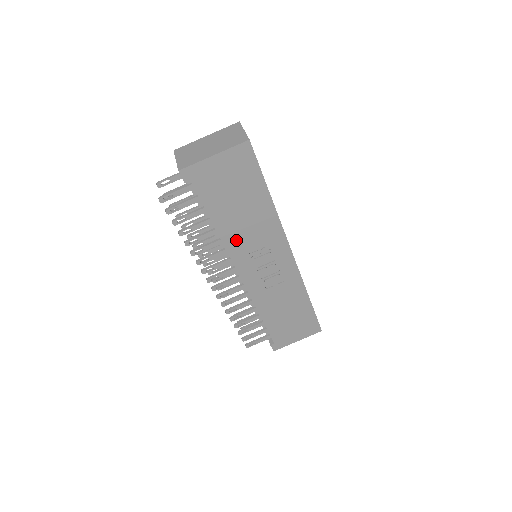
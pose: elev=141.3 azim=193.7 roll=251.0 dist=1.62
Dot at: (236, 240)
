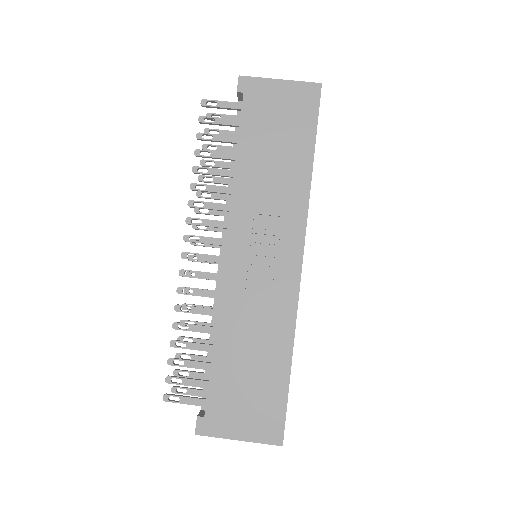
Dot at: (248, 193)
